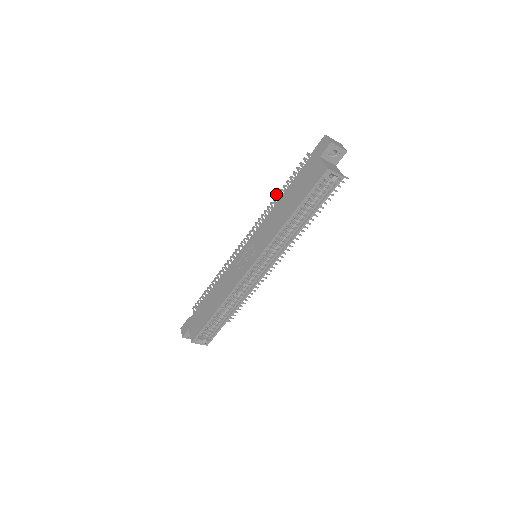
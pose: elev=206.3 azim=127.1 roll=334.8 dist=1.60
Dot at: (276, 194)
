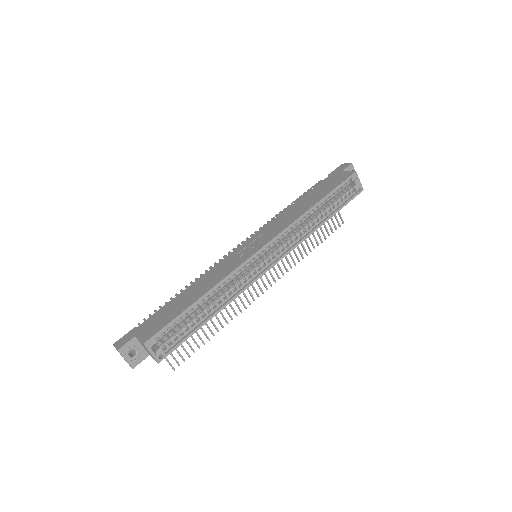
Dot at: (284, 208)
